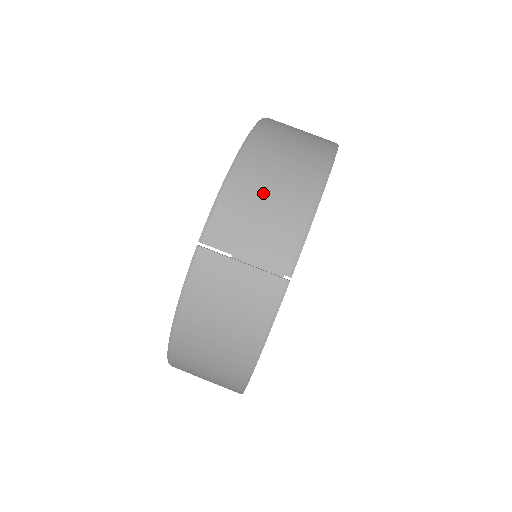
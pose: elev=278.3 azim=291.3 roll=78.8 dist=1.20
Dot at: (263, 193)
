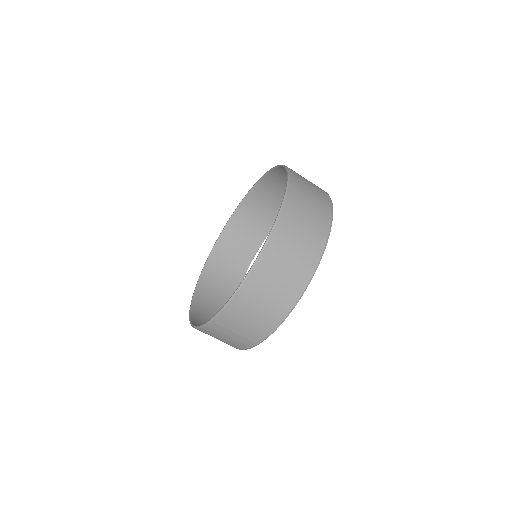
Dot at: (256, 306)
